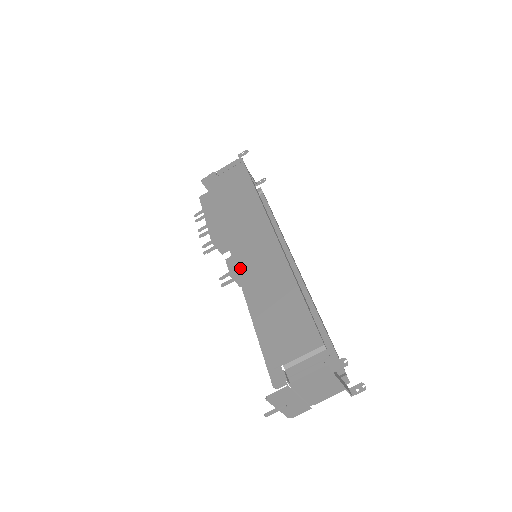
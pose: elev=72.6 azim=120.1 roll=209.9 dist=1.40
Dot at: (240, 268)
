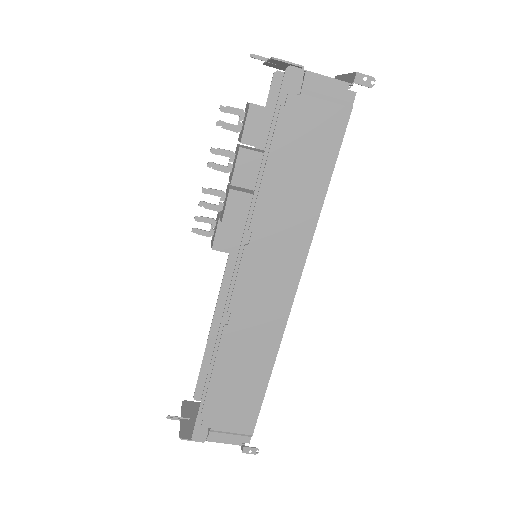
Dot at: (233, 304)
